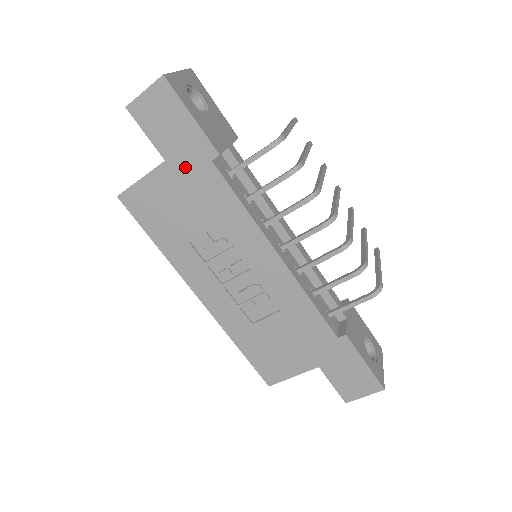
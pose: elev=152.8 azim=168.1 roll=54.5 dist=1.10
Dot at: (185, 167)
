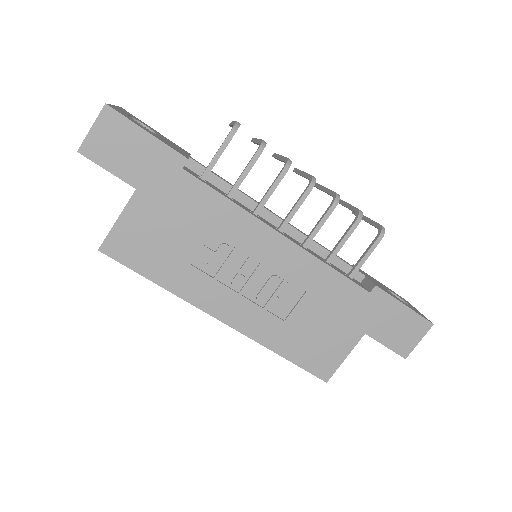
Dot at: (158, 187)
